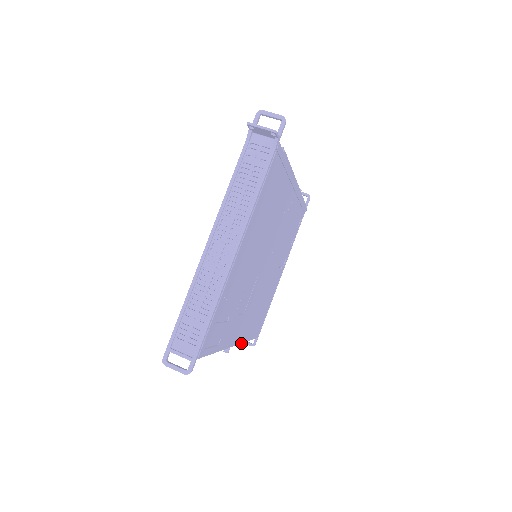
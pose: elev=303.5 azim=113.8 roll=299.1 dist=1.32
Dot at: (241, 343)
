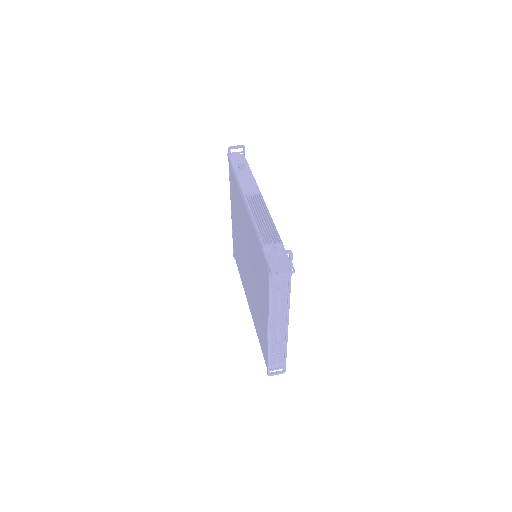
Dot at: occluded
